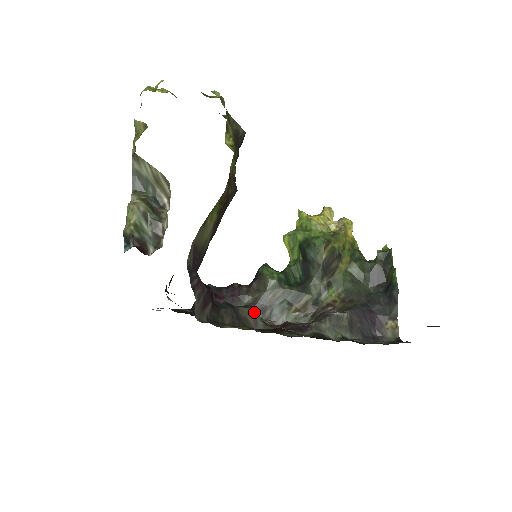
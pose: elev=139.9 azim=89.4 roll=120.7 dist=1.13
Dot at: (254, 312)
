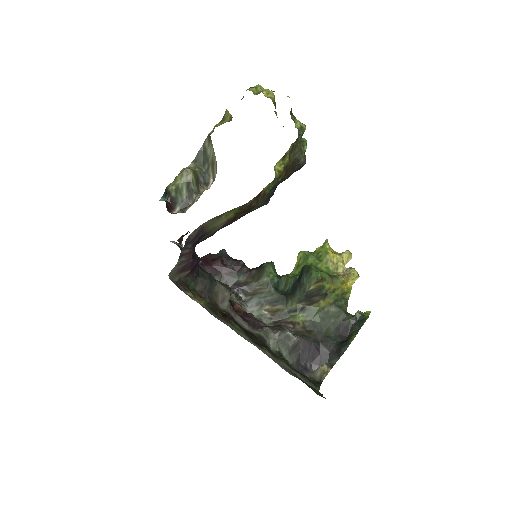
Dot at: (227, 293)
